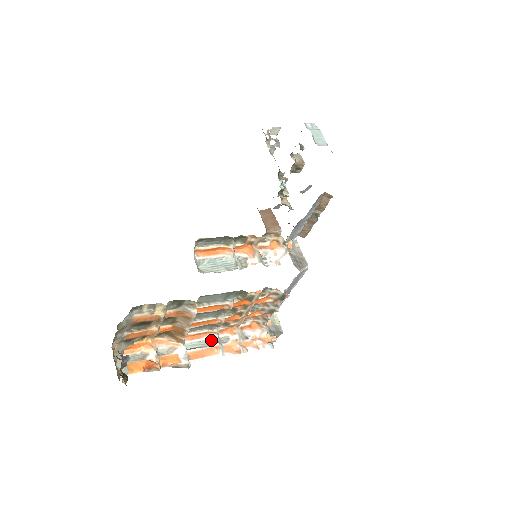
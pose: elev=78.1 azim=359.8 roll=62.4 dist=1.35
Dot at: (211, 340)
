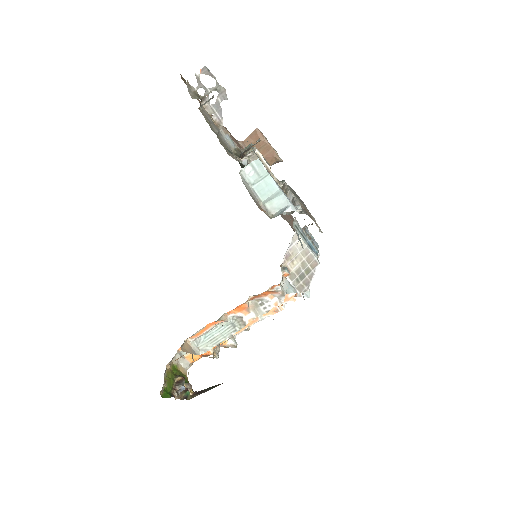
Dot at: occluded
